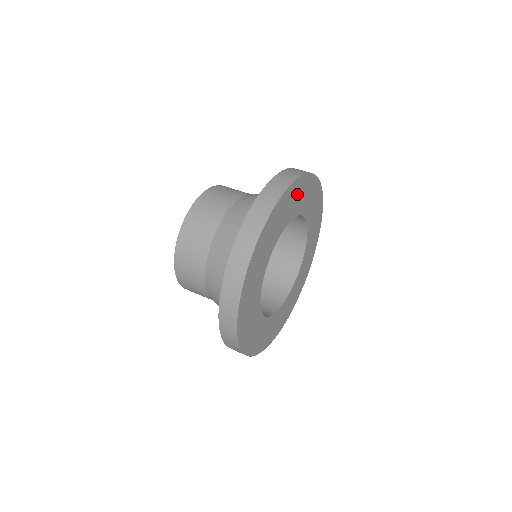
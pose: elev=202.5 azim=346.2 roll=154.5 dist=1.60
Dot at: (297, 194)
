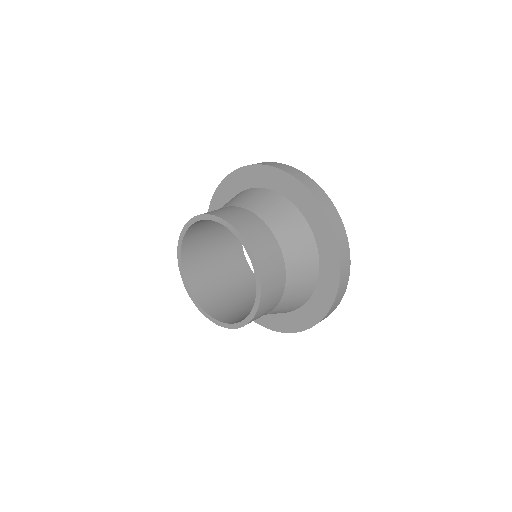
Dot at: occluded
